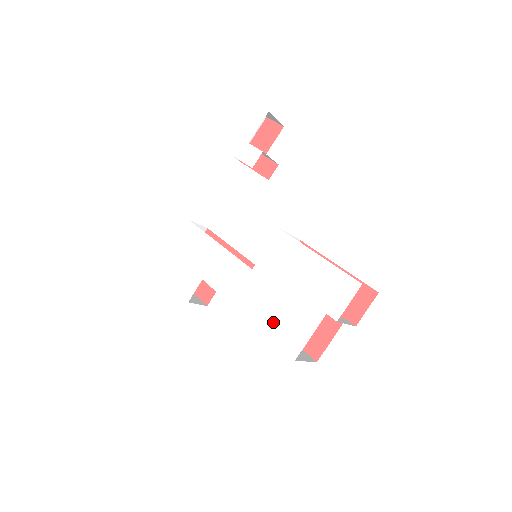
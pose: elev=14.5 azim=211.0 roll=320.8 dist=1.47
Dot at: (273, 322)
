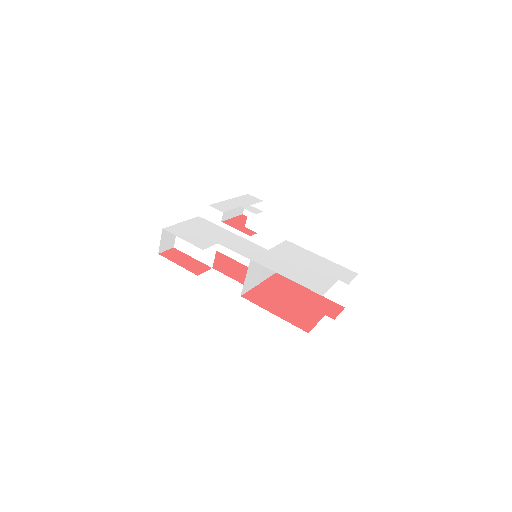
Dot at: (296, 275)
